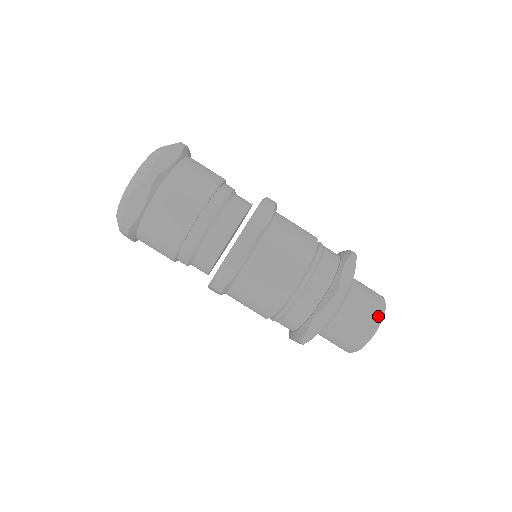
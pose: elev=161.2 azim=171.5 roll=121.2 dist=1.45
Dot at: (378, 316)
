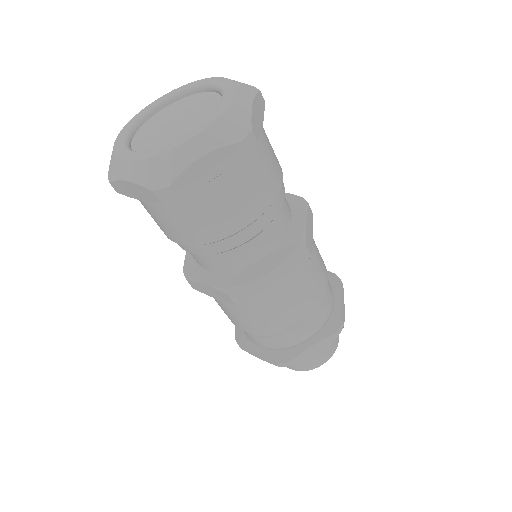
Dot at: (337, 343)
